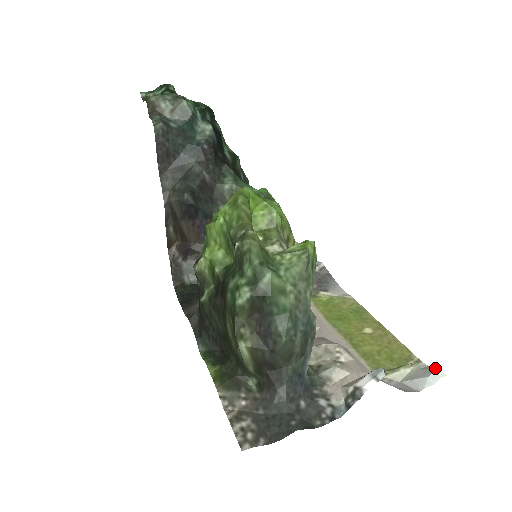
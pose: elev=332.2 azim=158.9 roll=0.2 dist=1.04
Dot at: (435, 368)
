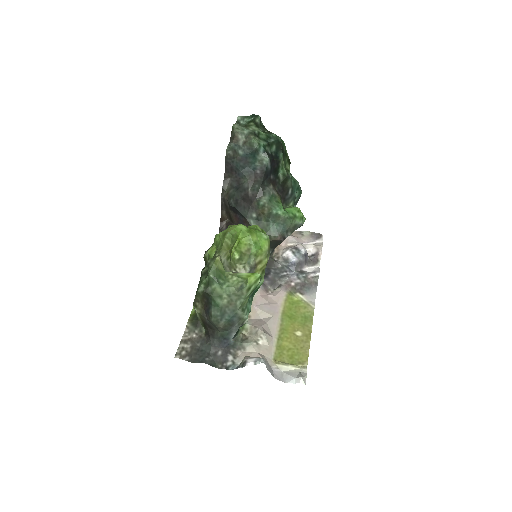
Dot at: (301, 376)
